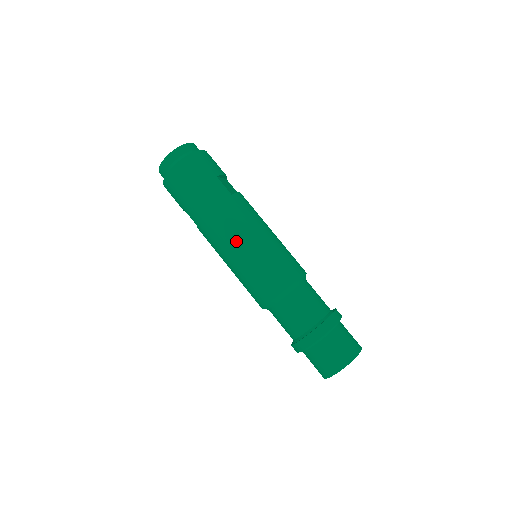
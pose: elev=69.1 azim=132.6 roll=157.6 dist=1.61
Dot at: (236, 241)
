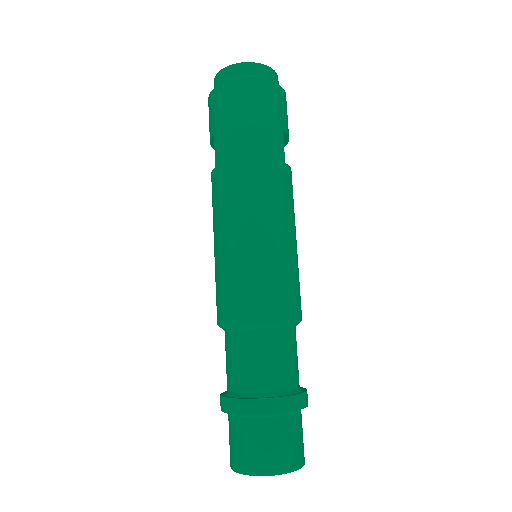
Dot at: (254, 217)
